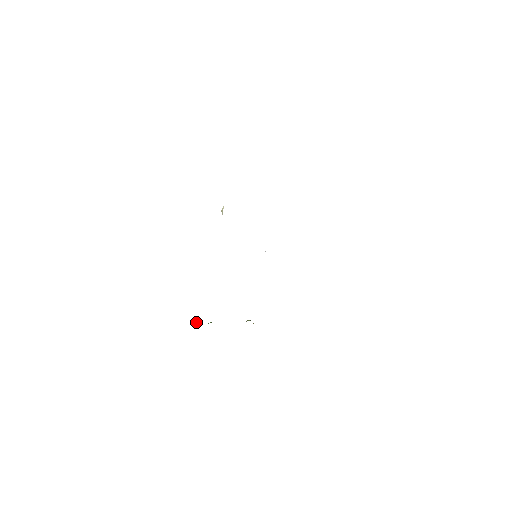
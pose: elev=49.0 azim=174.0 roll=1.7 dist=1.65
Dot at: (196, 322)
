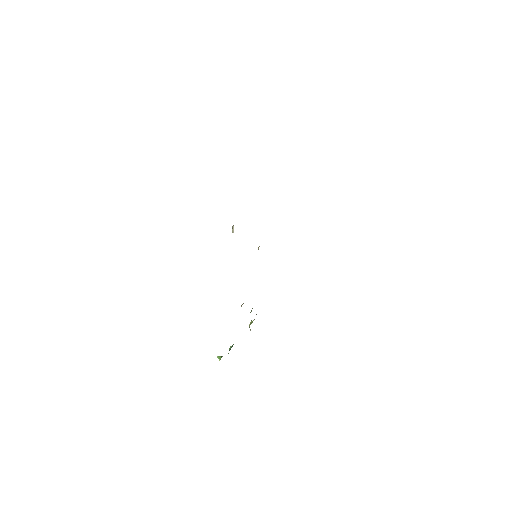
Dot at: (218, 357)
